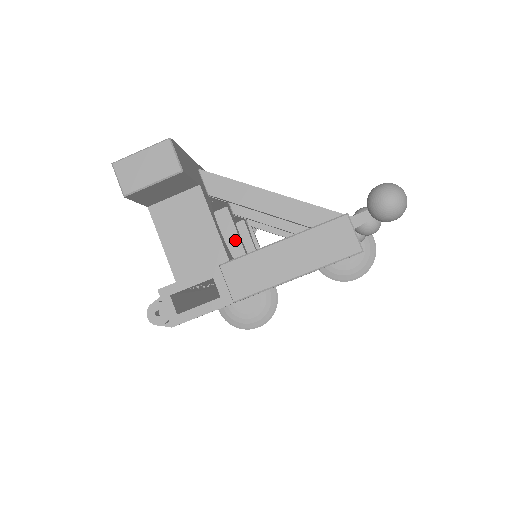
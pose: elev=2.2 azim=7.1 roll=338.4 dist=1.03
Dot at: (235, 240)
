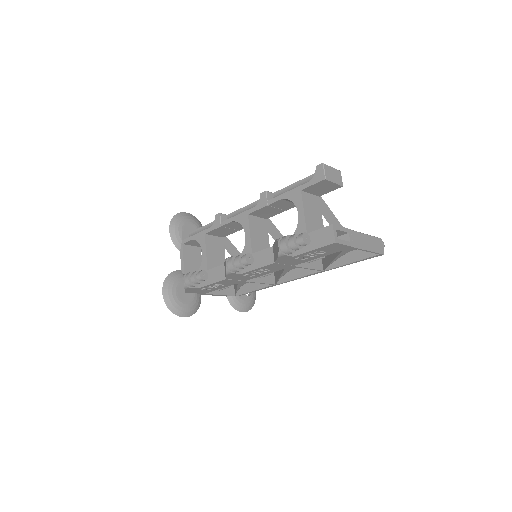
Dot at: (267, 238)
